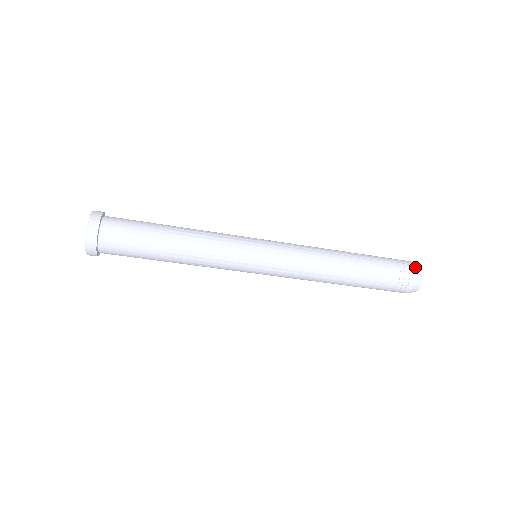
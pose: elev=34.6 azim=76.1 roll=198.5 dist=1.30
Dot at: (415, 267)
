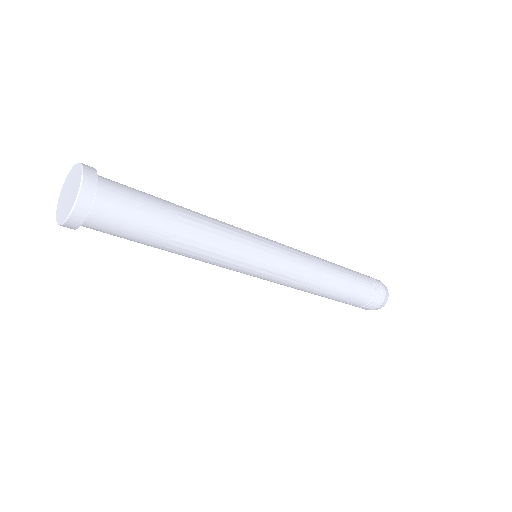
Dot at: (384, 299)
